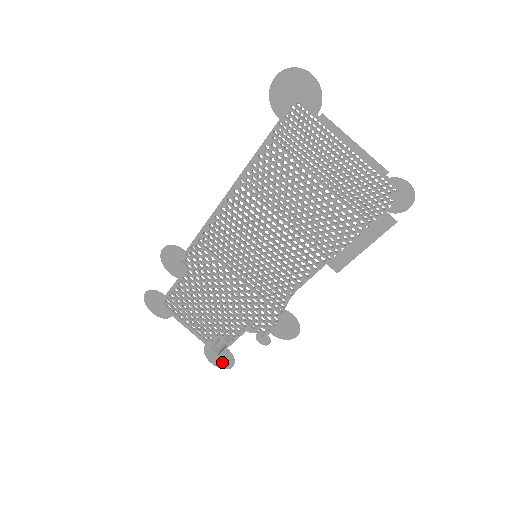
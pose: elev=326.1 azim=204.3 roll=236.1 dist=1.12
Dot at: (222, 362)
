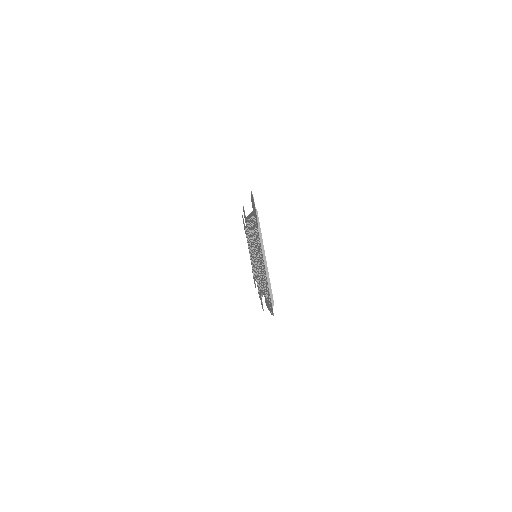
Dot at: occluded
